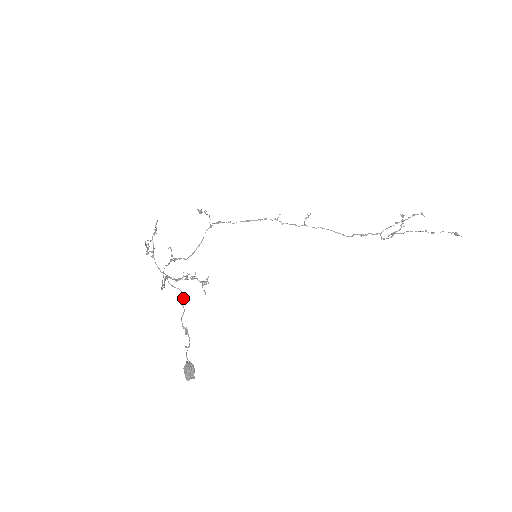
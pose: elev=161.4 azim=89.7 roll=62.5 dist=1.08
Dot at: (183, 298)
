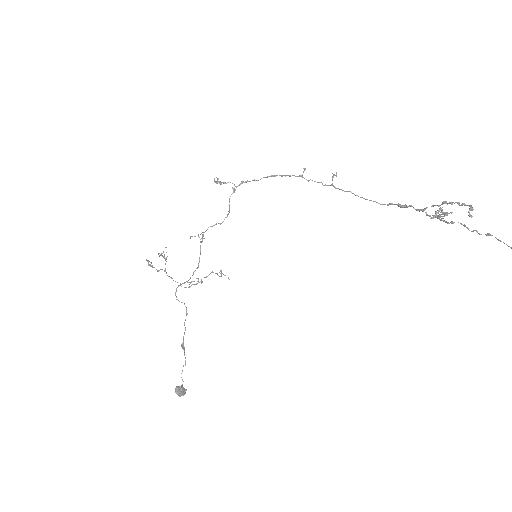
Dot at: (186, 315)
